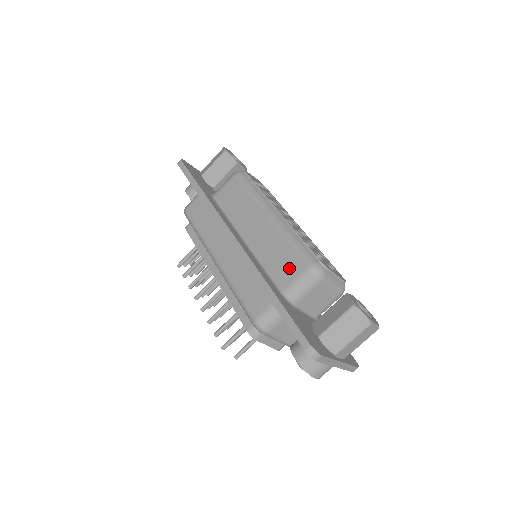
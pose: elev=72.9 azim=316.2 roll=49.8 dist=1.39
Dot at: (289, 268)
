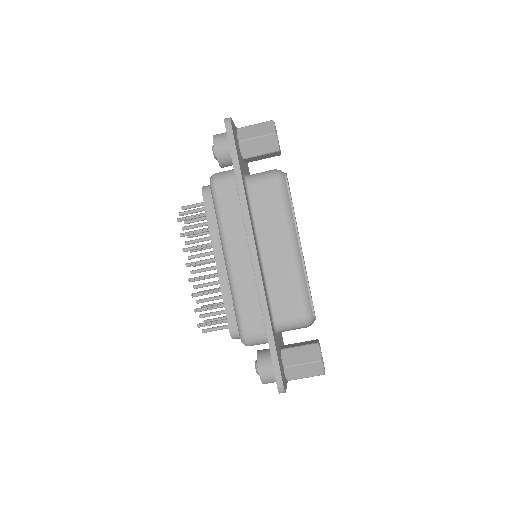
Dot at: (289, 307)
